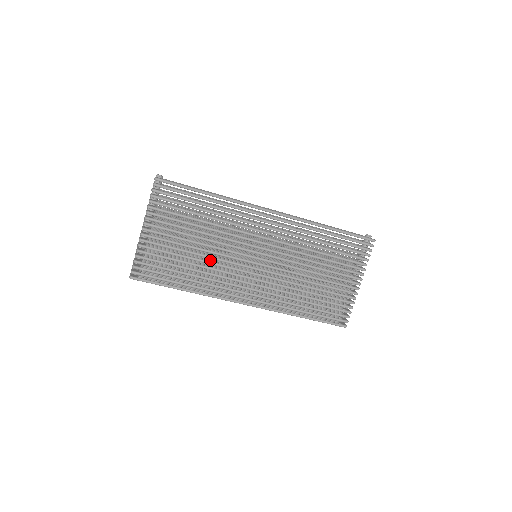
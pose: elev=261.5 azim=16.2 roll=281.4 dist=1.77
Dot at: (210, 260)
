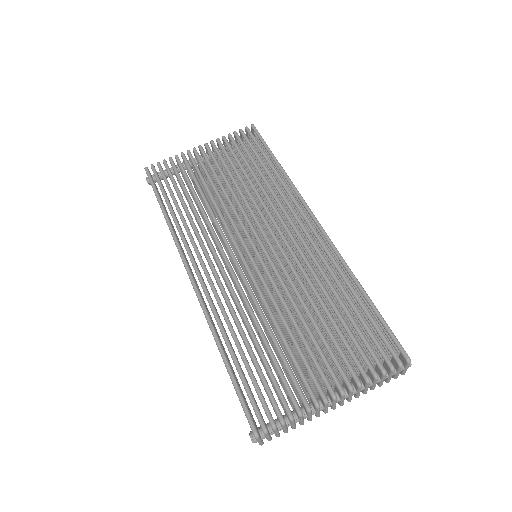
Dot at: occluded
